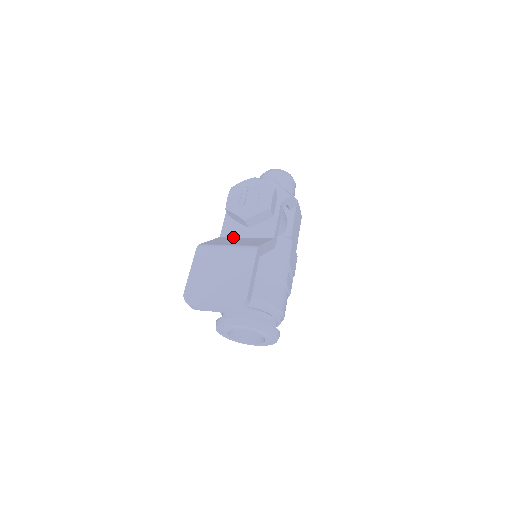
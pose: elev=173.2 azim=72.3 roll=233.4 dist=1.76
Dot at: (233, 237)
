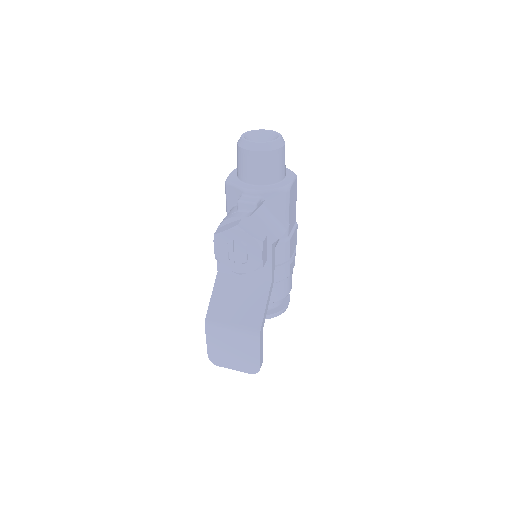
Dot at: (231, 275)
